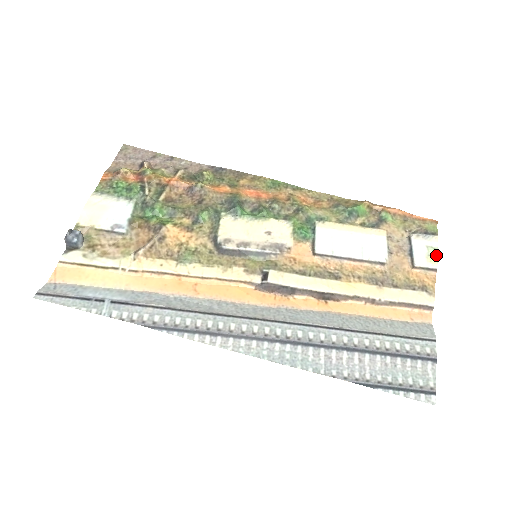
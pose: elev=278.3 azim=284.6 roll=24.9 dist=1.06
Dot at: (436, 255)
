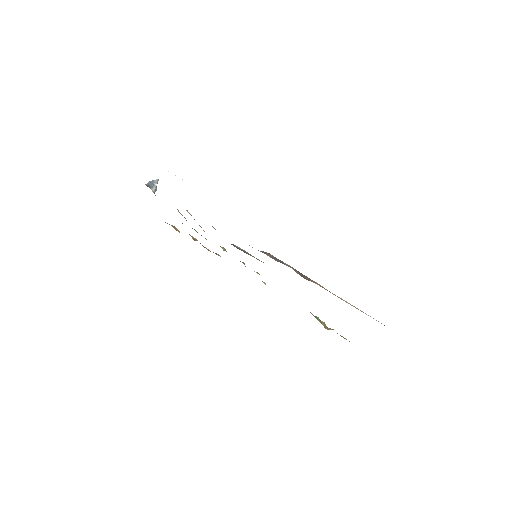
Dot at: occluded
